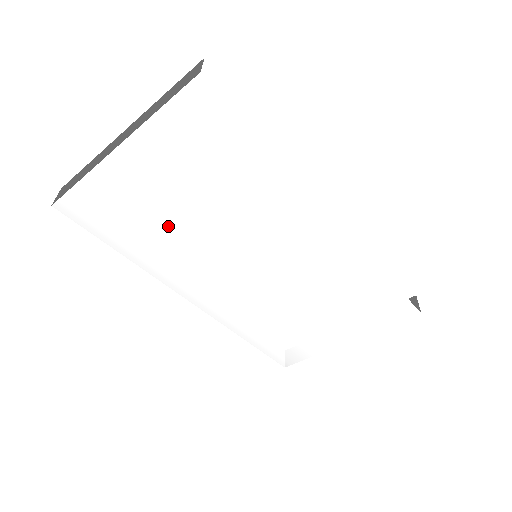
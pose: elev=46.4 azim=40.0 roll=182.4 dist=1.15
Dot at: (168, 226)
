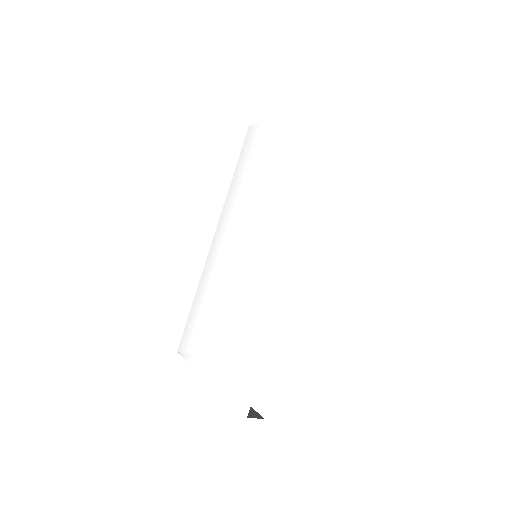
Dot at: (257, 184)
